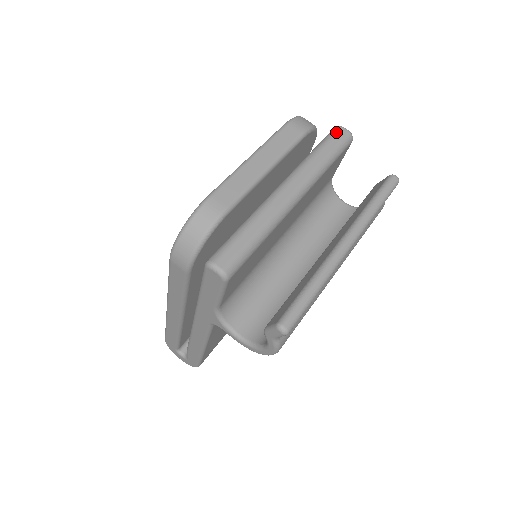
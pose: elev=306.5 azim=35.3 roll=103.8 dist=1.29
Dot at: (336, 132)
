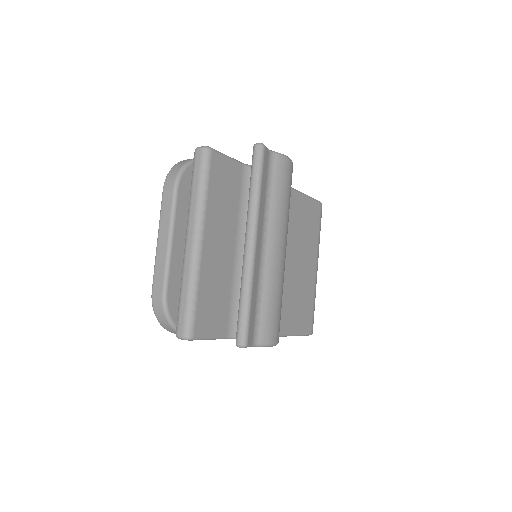
Dot at: (194, 159)
